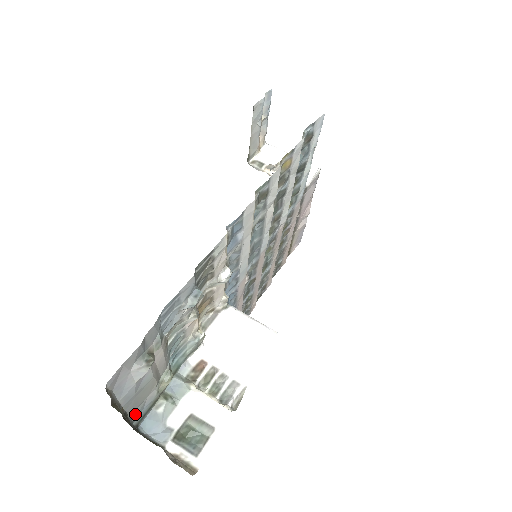
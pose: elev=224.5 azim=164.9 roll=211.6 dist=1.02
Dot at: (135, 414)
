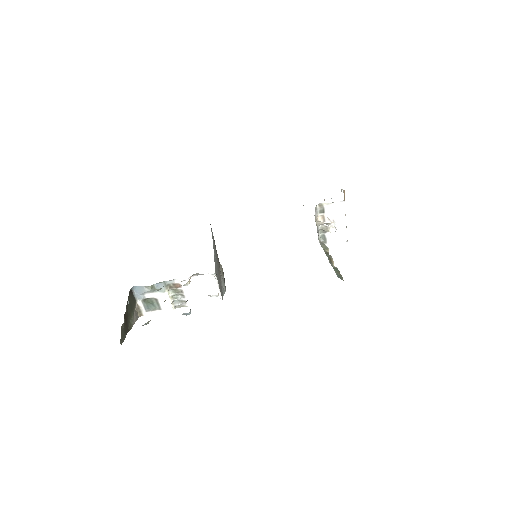
Dot at: occluded
